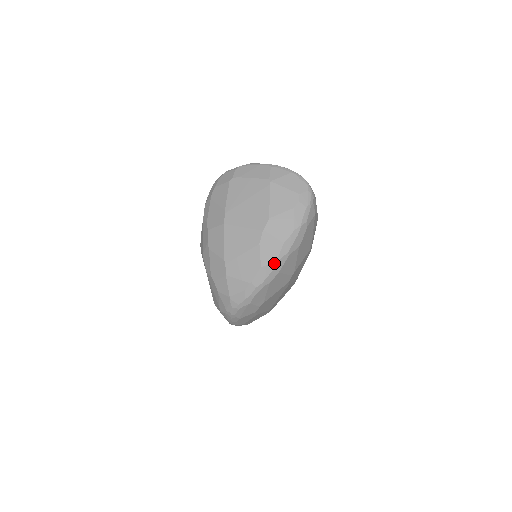
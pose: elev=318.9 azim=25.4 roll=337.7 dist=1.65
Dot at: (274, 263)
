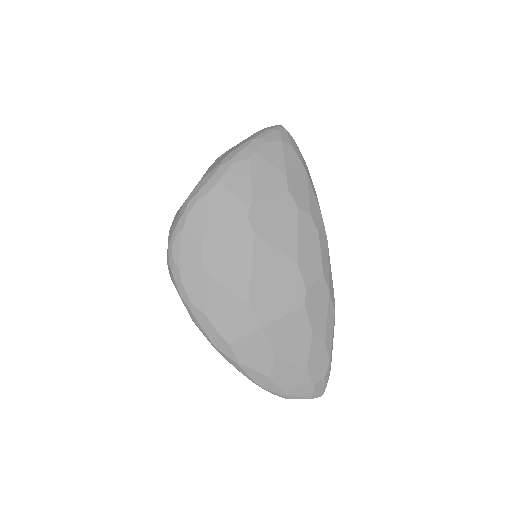
Dot at: (213, 172)
